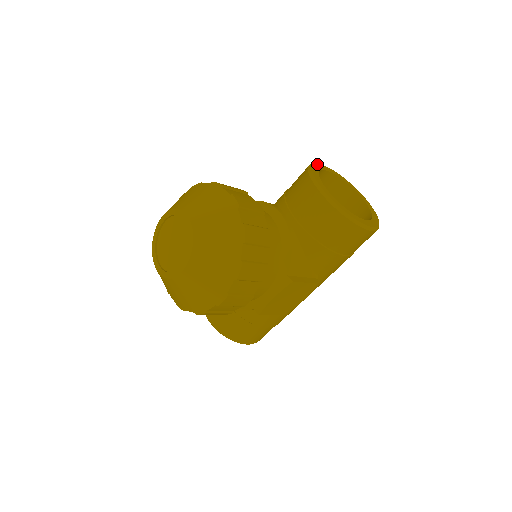
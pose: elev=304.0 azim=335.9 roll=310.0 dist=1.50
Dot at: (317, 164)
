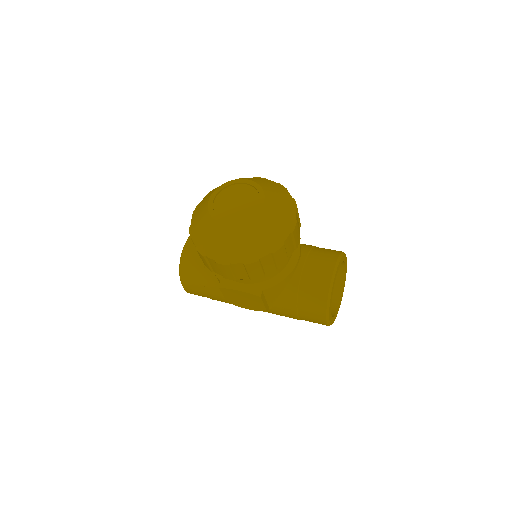
Dot at: occluded
